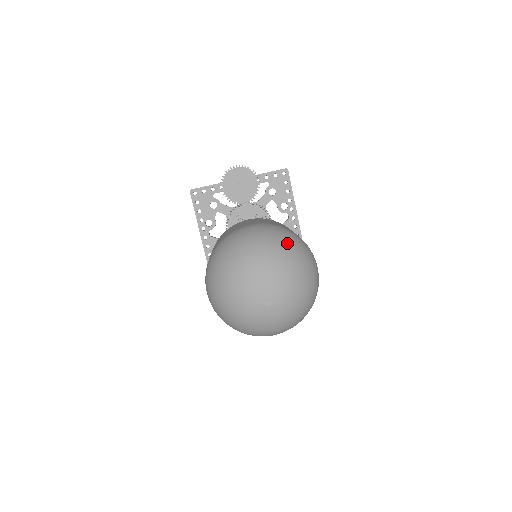
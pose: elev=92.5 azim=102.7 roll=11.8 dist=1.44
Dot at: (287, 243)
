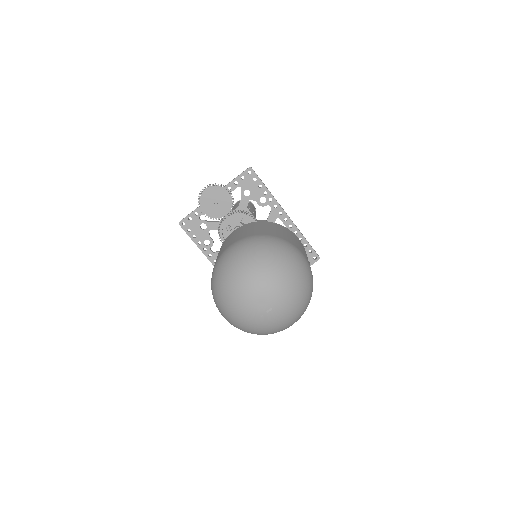
Dot at: (264, 253)
